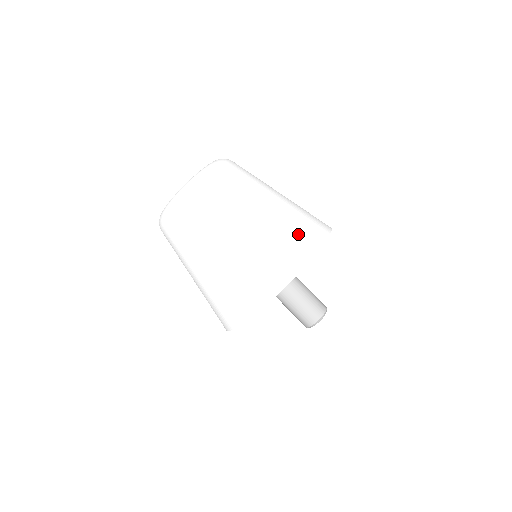
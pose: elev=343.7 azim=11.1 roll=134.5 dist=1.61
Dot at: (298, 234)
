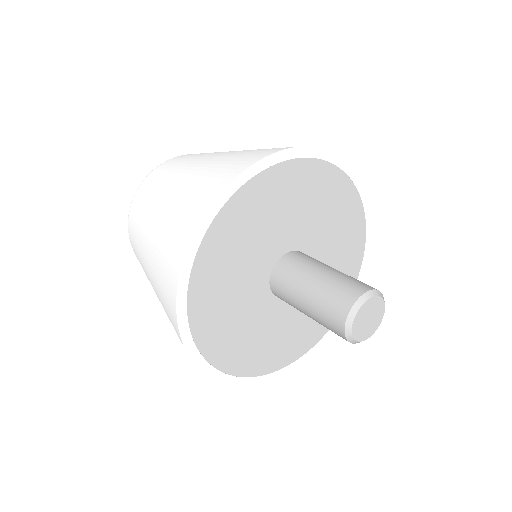
Dot at: (257, 151)
